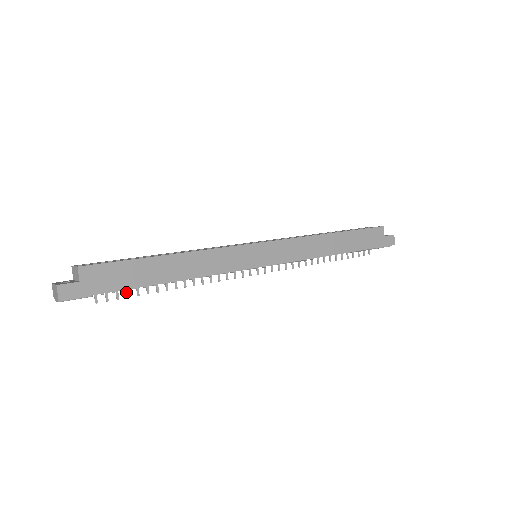
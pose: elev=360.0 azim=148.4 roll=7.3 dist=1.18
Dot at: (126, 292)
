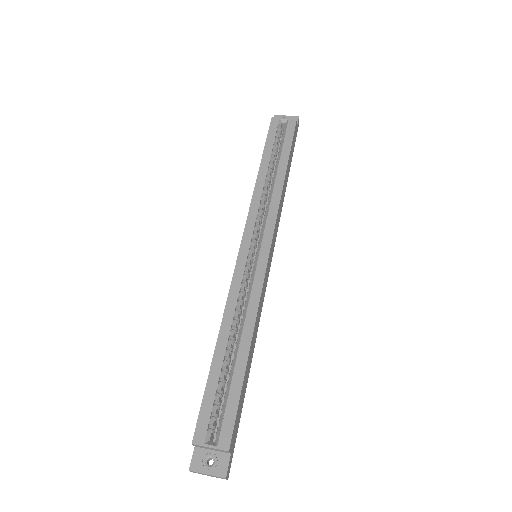
Dot at: occluded
